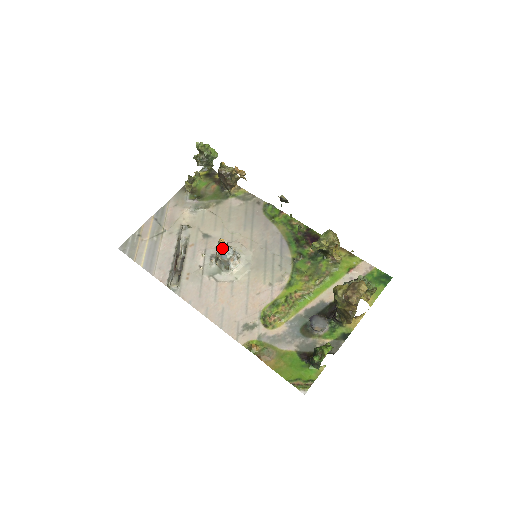
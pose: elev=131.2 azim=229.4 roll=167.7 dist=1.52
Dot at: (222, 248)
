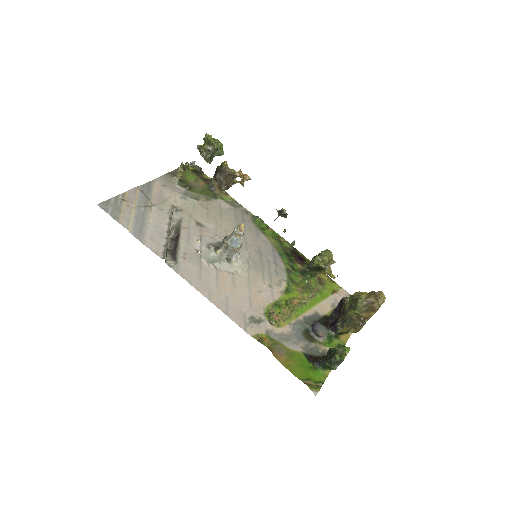
Dot at: (240, 234)
